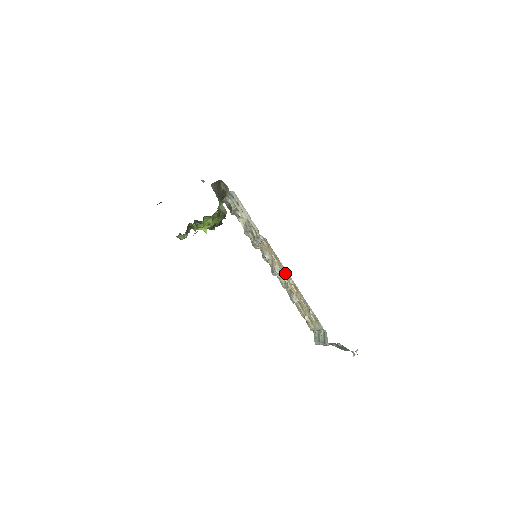
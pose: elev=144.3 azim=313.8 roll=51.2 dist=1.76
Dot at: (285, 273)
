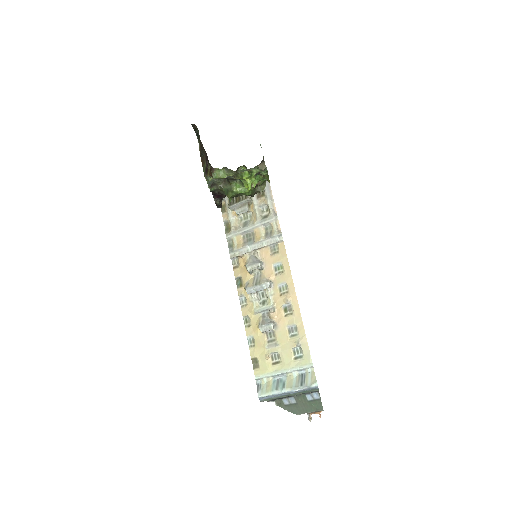
Dot at: (280, 290)
